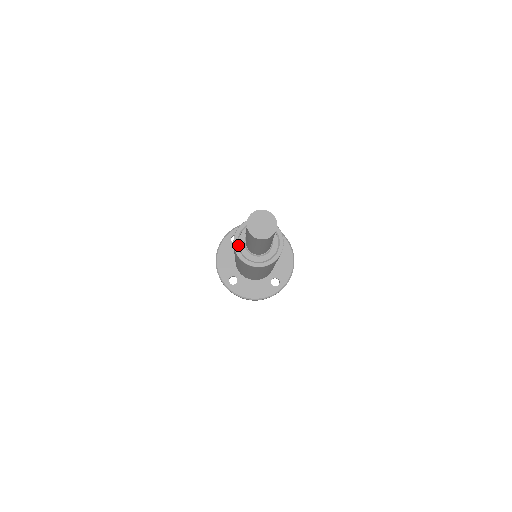
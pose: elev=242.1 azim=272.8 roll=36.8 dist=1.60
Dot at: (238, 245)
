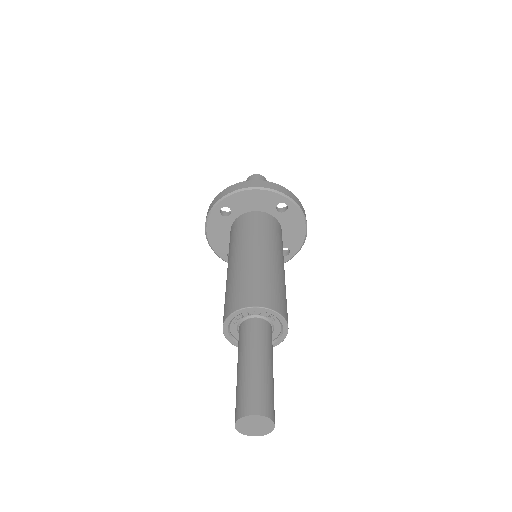
Dot at: (230, 334)
